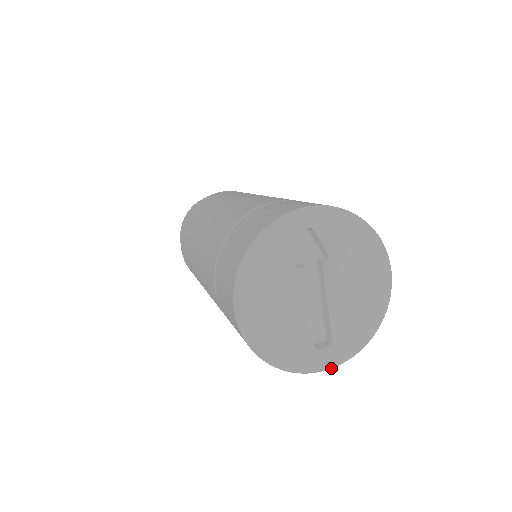
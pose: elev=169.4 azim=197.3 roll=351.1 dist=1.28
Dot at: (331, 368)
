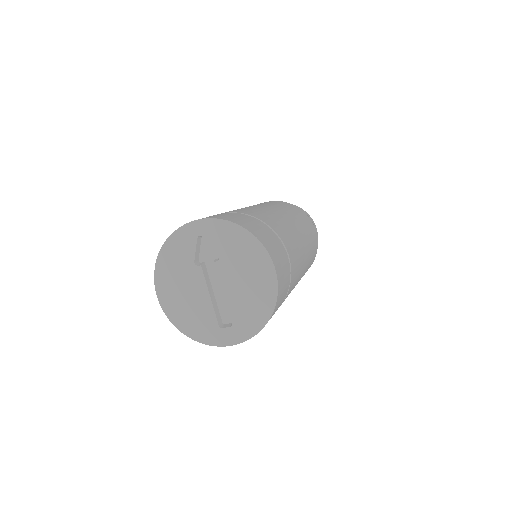
Dot at: (235, 344)
